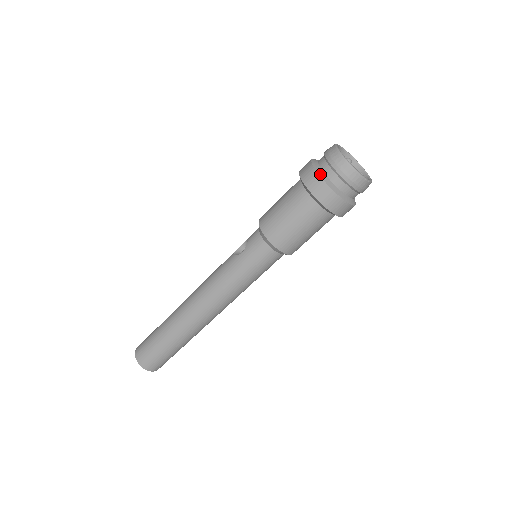
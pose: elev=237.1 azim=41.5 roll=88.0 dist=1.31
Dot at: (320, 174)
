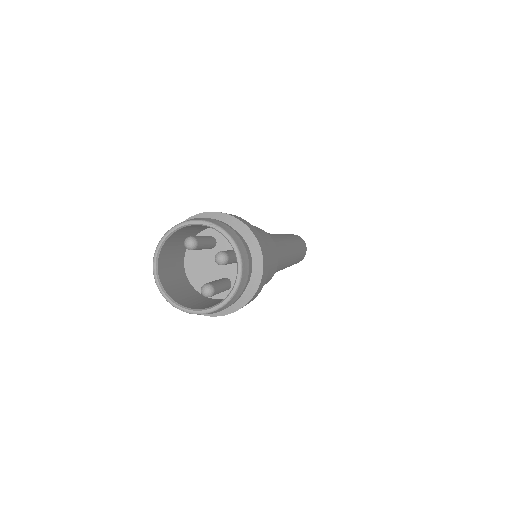
Dot at: occluded
